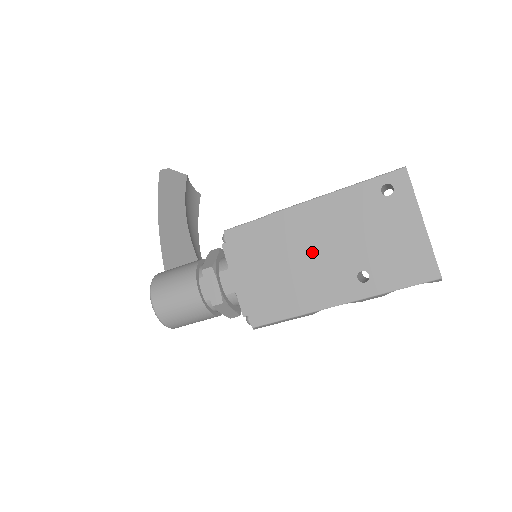
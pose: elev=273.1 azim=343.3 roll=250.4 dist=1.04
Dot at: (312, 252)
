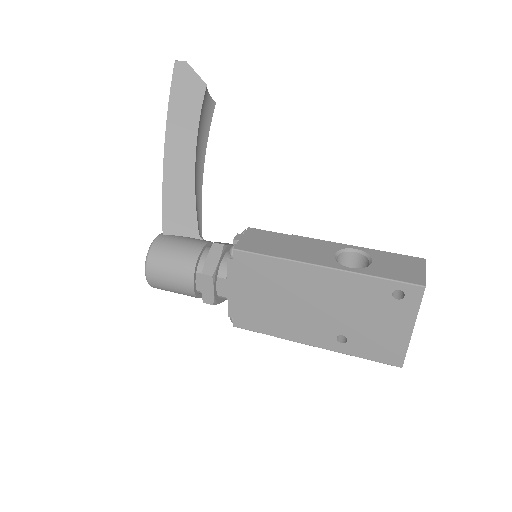
Dot at: (308, 304)
